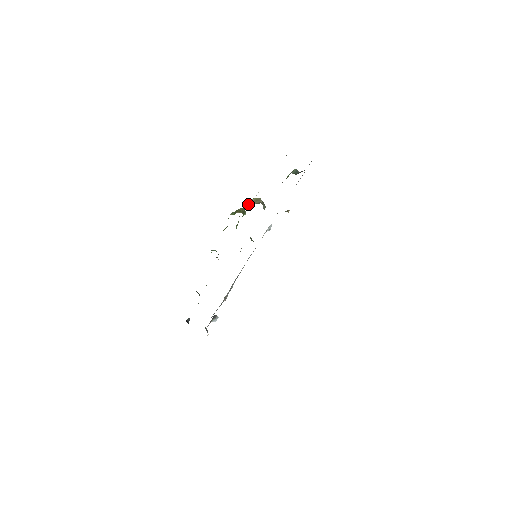
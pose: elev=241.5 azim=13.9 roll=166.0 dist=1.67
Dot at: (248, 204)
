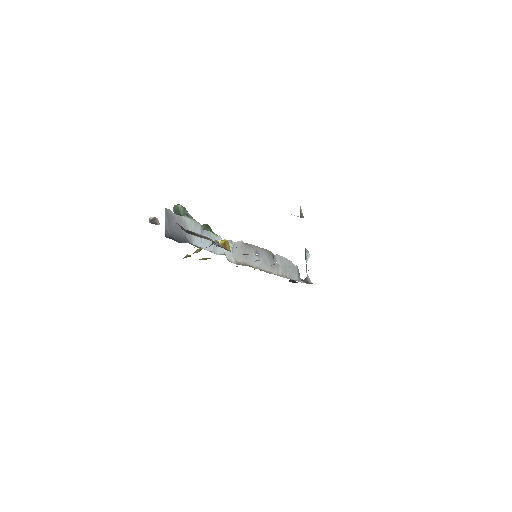
Dot at: occluded
